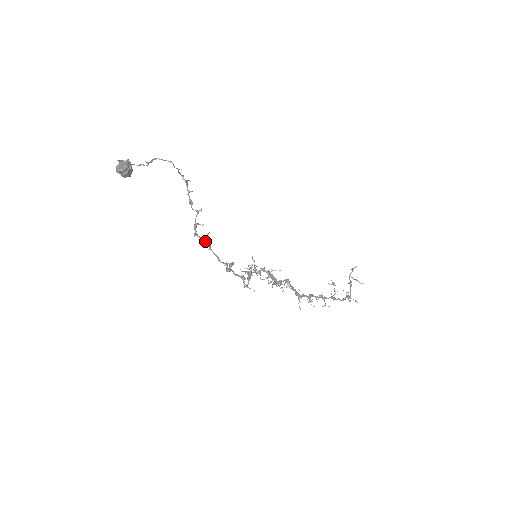
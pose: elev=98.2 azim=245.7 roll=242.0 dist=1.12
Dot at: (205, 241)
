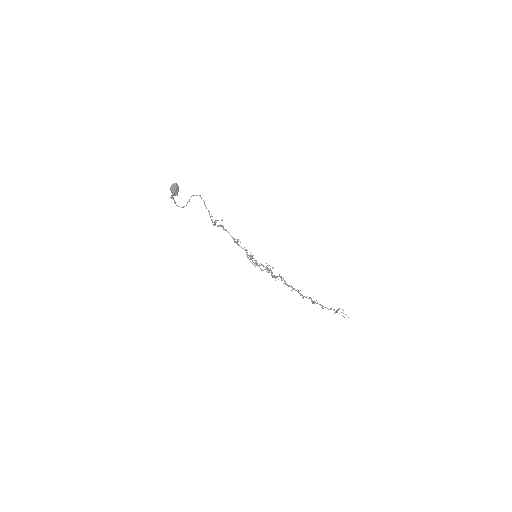
Dot at: (220, 226)
